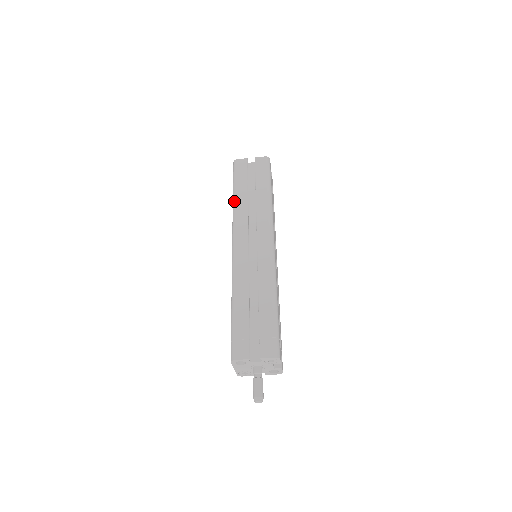
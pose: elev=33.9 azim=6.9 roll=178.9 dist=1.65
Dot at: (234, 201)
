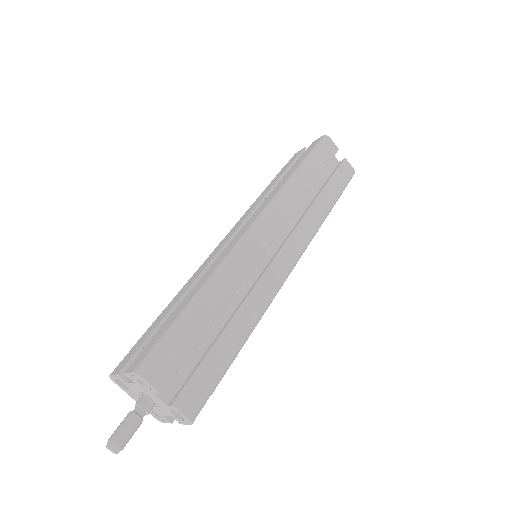
Dot at: occluded
